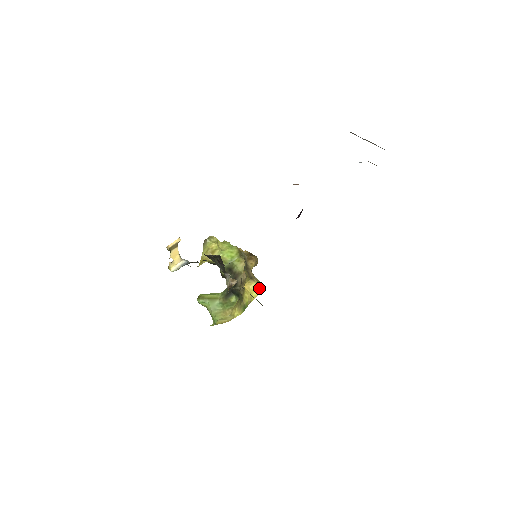
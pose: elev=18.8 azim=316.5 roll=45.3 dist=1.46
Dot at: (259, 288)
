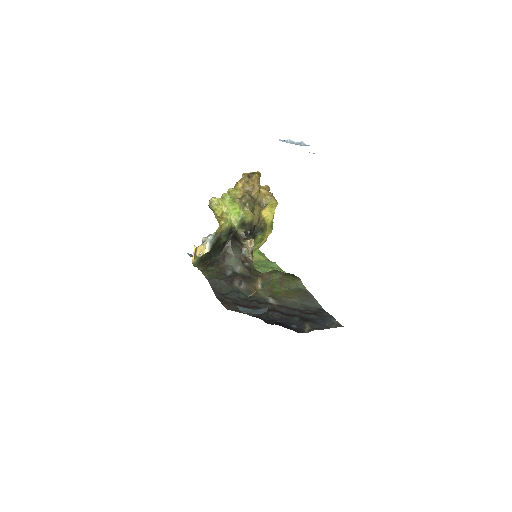
Dot at: (274, 205)
